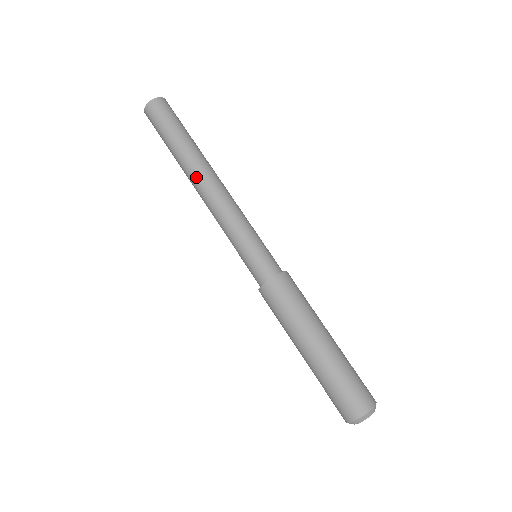
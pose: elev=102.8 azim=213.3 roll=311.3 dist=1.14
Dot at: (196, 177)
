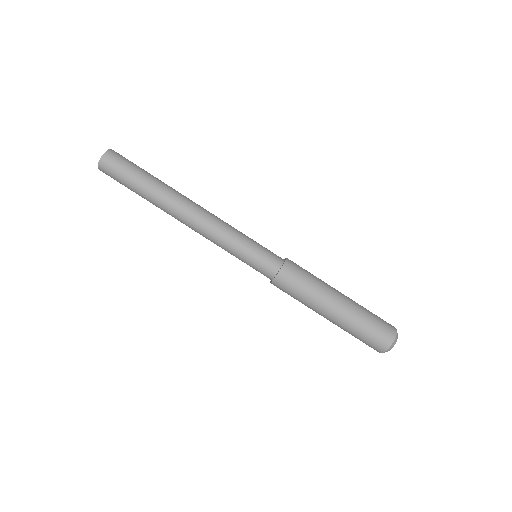
Dot at: (176, 212)
